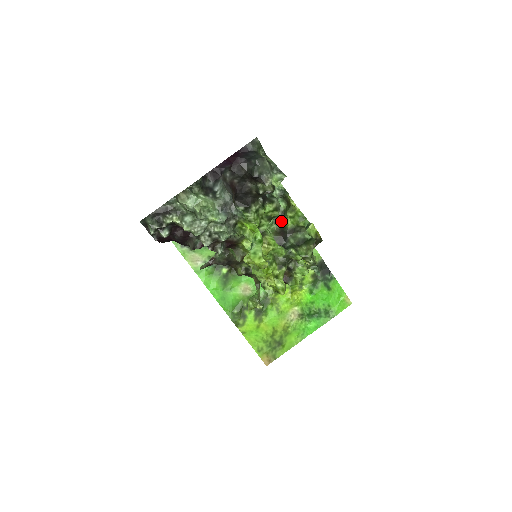
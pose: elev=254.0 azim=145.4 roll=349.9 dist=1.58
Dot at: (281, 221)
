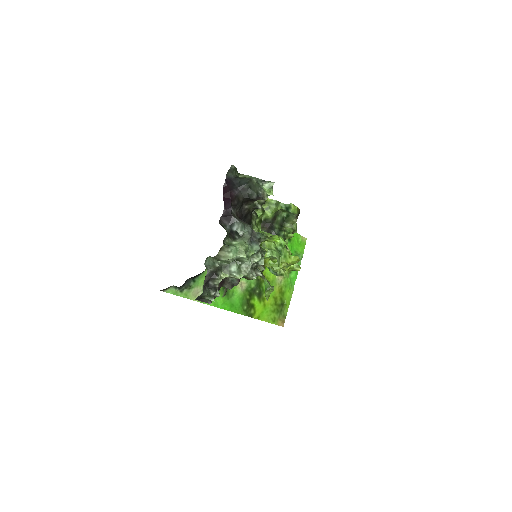
Dot at: occluded
